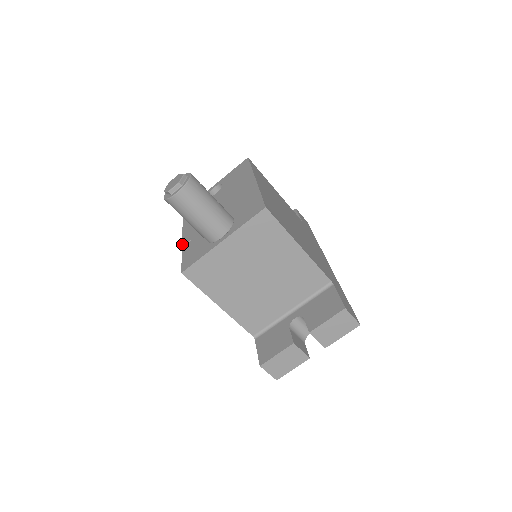
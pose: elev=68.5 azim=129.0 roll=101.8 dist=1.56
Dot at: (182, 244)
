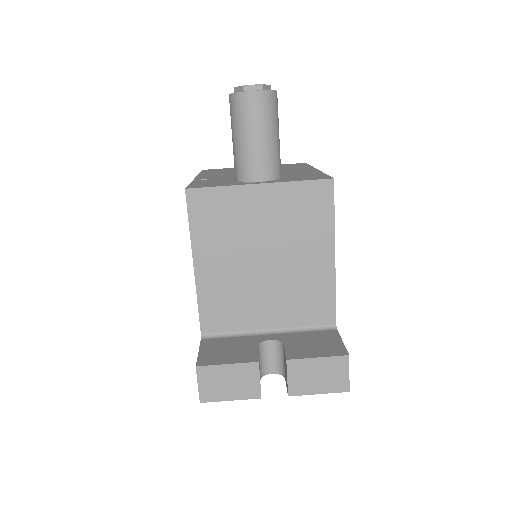
Dot at: (194, 179)
